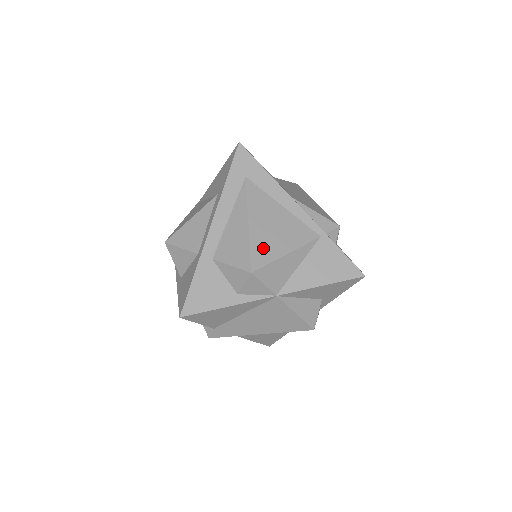
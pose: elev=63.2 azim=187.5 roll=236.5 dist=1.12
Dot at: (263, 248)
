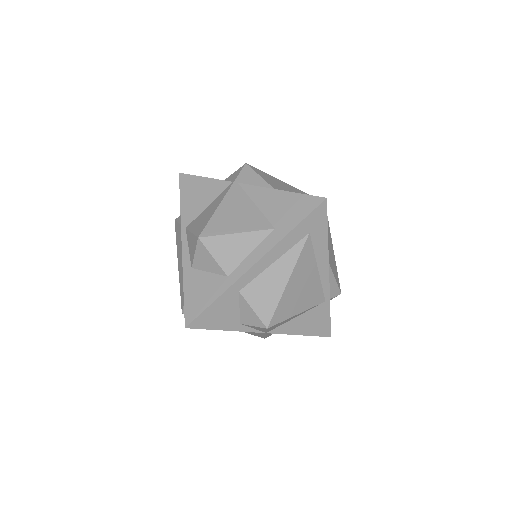
Dot at: (286, 307)
